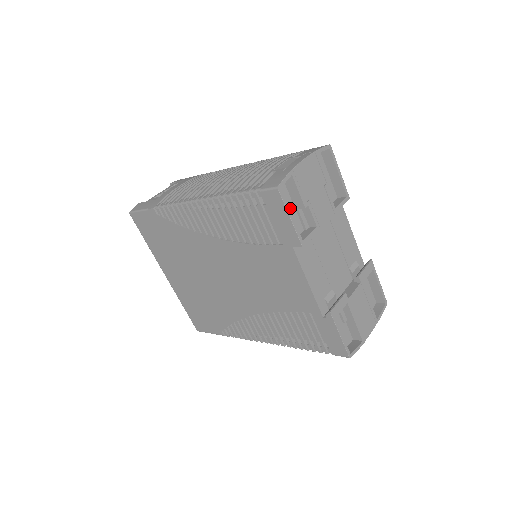
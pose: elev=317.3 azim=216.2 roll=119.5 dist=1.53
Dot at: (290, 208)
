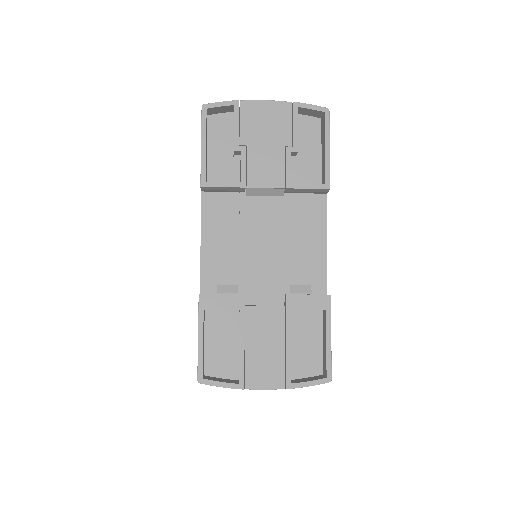
Dot at: (226, 149)
